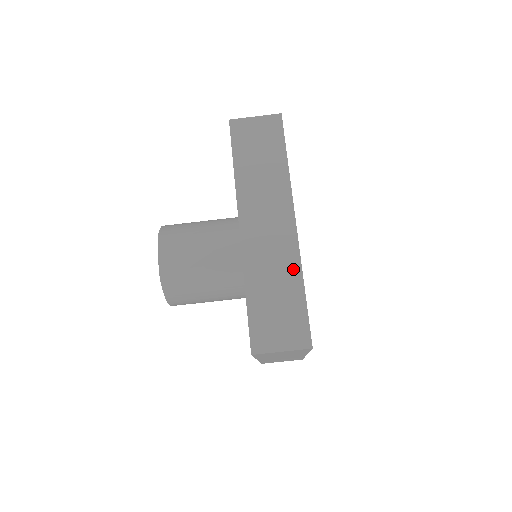
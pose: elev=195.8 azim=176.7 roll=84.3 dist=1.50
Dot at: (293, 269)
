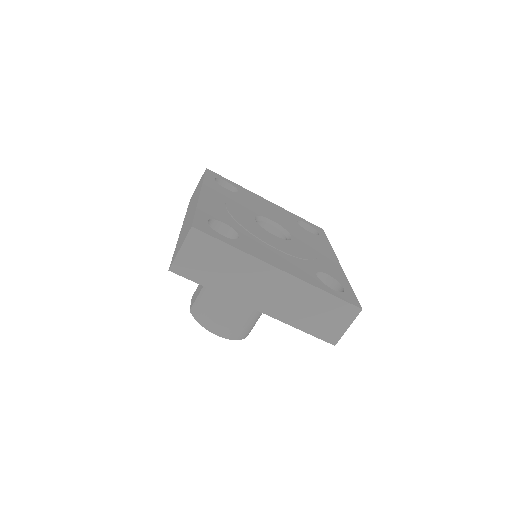
Dot at: (194, 209)
